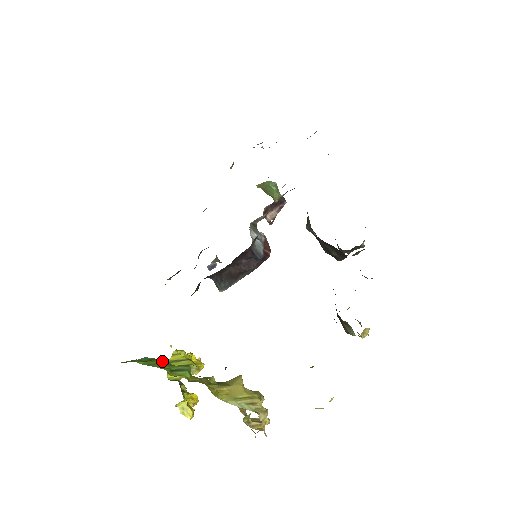
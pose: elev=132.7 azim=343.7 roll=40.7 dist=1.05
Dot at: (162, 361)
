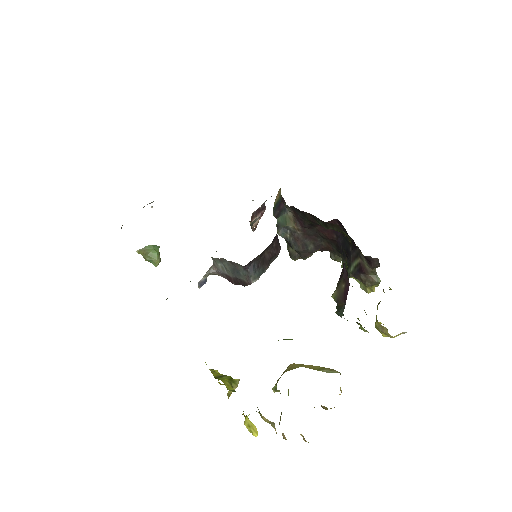
Dot at: occluded
